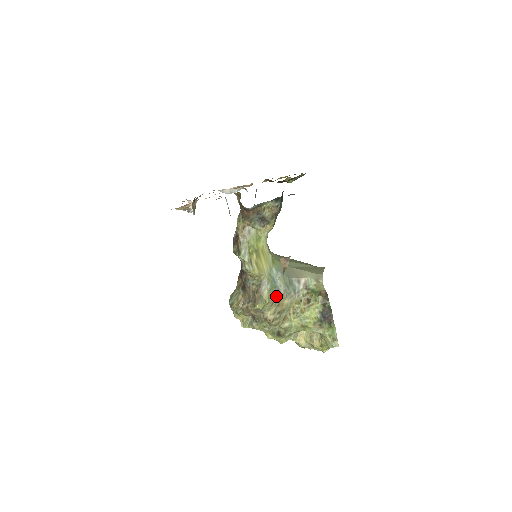
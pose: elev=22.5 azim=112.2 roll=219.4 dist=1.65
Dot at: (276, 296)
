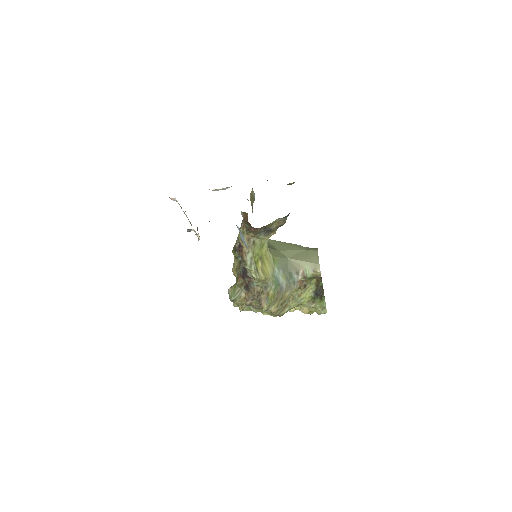
Dot at: (279, 293)
